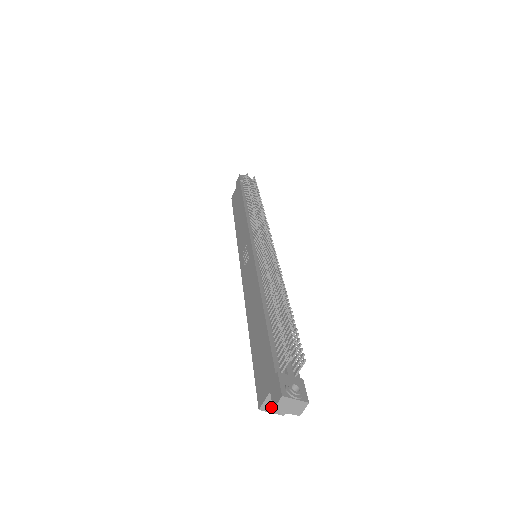
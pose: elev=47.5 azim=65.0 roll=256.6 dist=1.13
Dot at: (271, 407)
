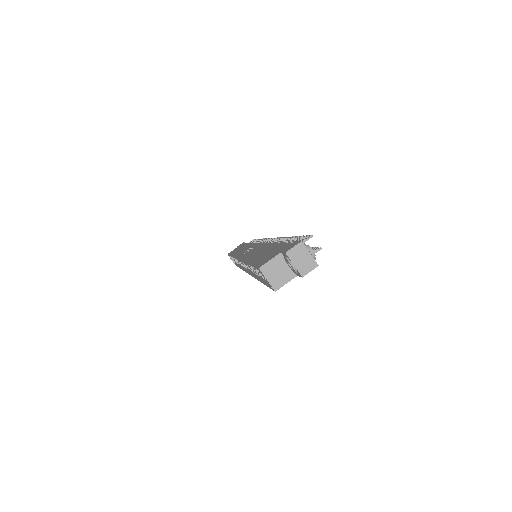
Dot at: (271, 272)
